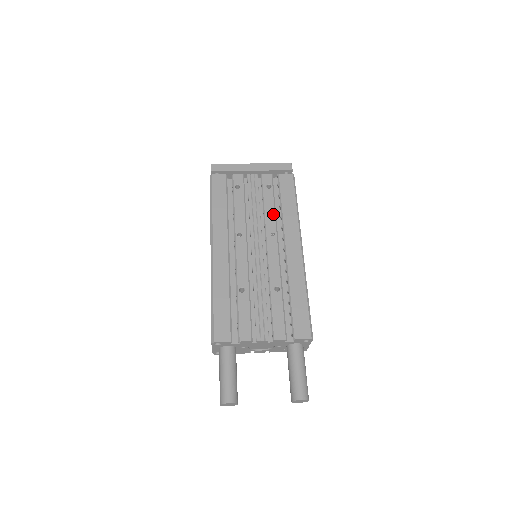
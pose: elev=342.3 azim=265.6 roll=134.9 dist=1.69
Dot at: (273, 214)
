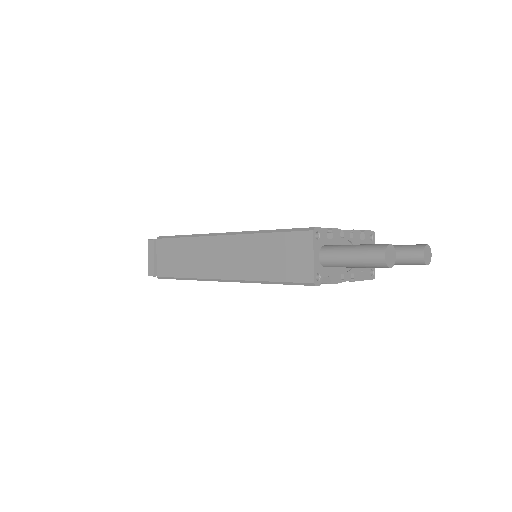
Dot at: occluded
